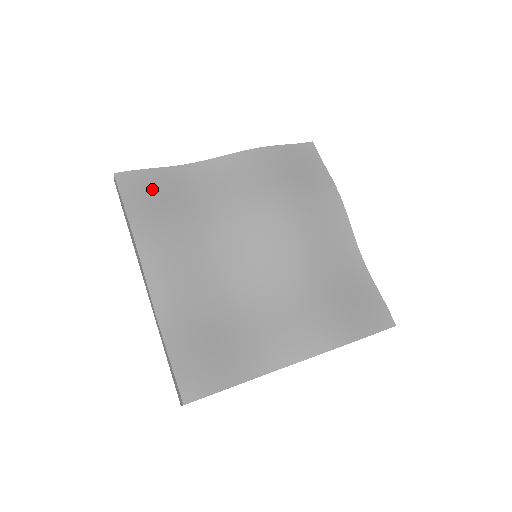
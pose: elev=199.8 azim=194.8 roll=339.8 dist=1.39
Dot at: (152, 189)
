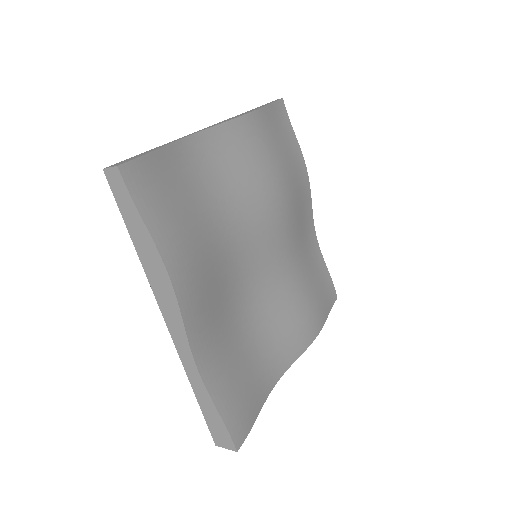
Dot at: (165, 187)
